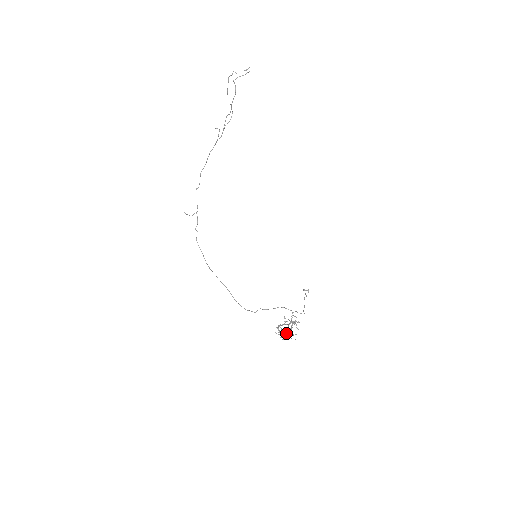
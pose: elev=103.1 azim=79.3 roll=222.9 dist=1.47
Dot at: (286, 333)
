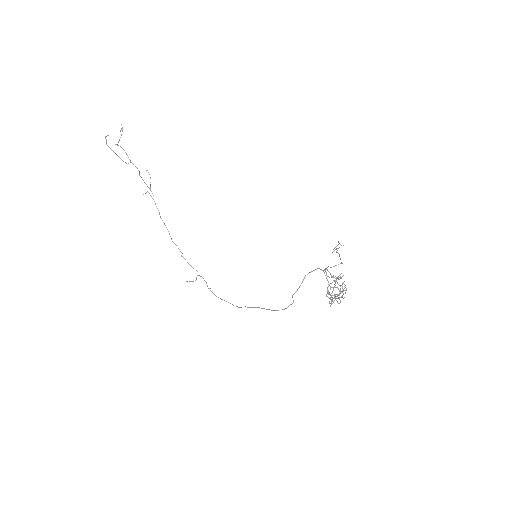
Dot at: (335, 294)
